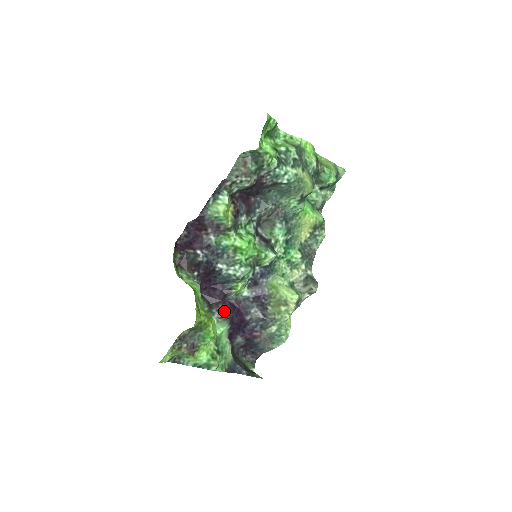
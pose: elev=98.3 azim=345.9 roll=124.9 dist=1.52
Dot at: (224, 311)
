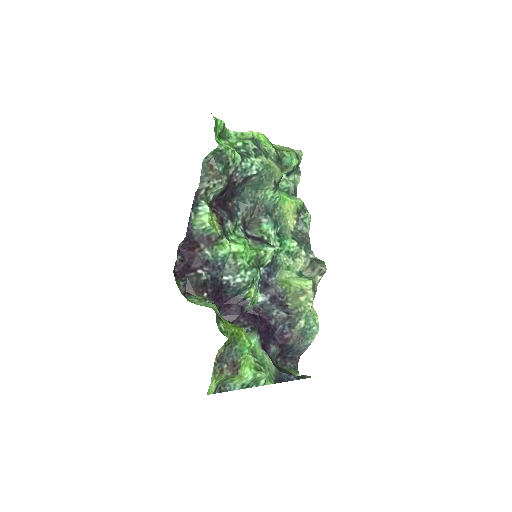
Dot at: (247, 324)
